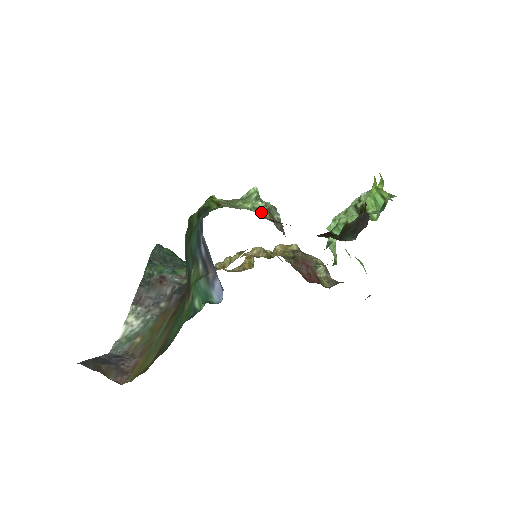
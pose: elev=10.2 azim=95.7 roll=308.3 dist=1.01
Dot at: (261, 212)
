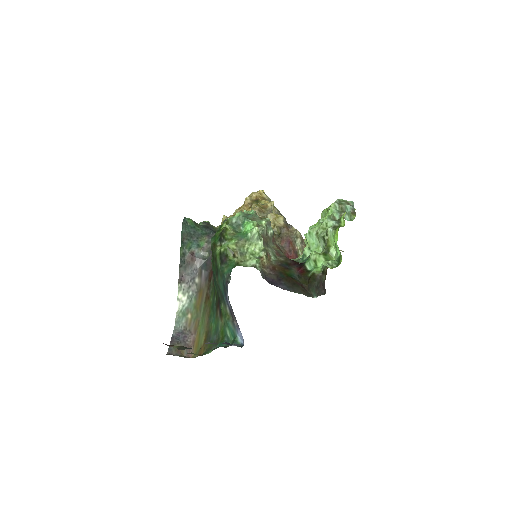
Dot at: (261, 261)
